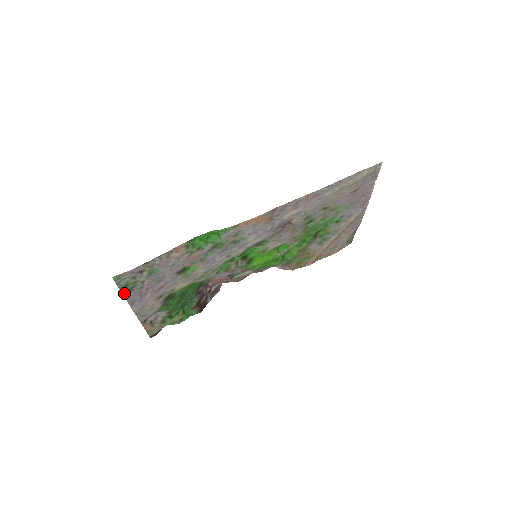
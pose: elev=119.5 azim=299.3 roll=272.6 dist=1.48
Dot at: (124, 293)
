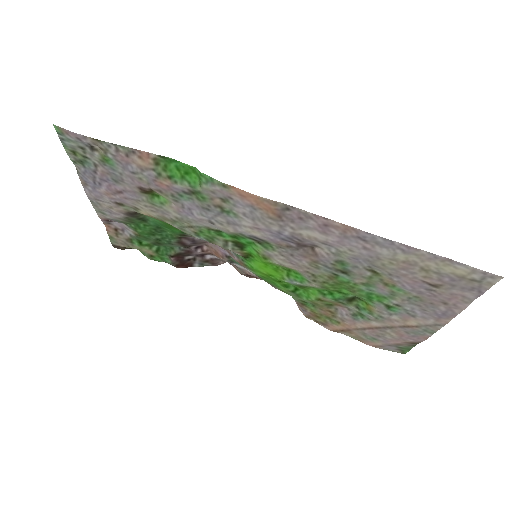
Dot at: (74, 161)
